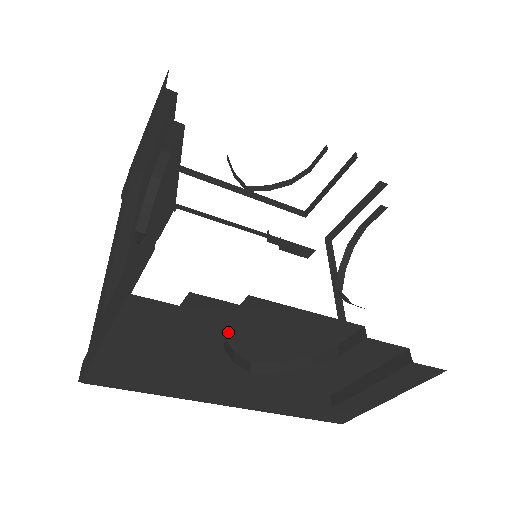
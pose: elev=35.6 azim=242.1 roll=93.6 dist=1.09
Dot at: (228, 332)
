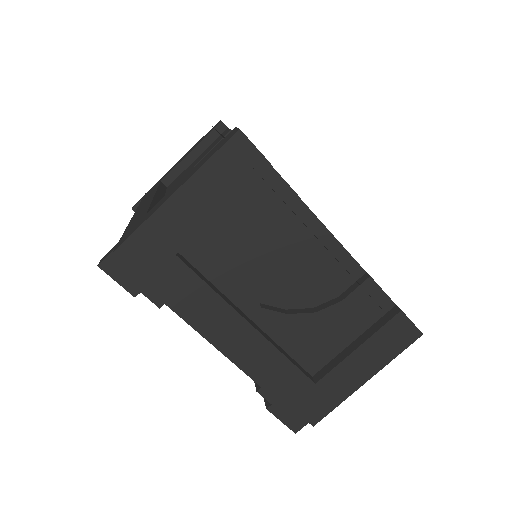
Dot at: (262, 244)
